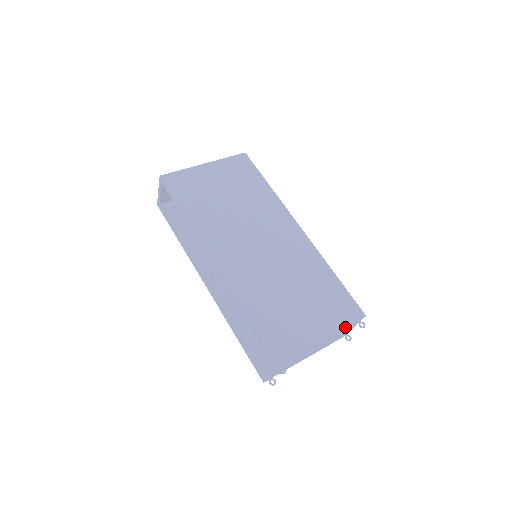
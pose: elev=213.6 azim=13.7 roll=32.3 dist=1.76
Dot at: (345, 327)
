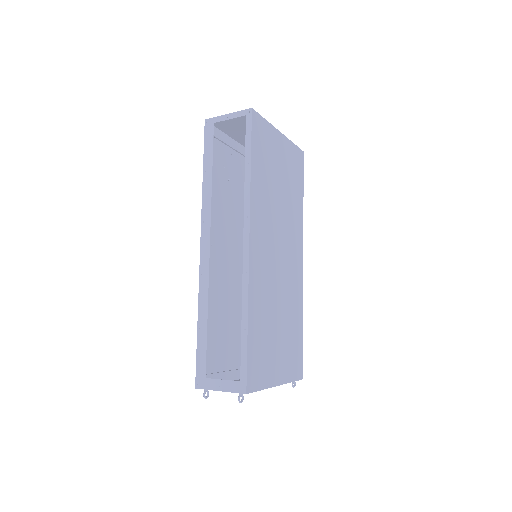
Dot at: occluded
